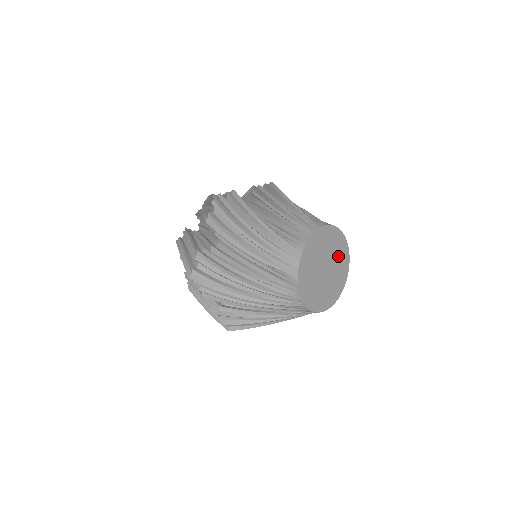
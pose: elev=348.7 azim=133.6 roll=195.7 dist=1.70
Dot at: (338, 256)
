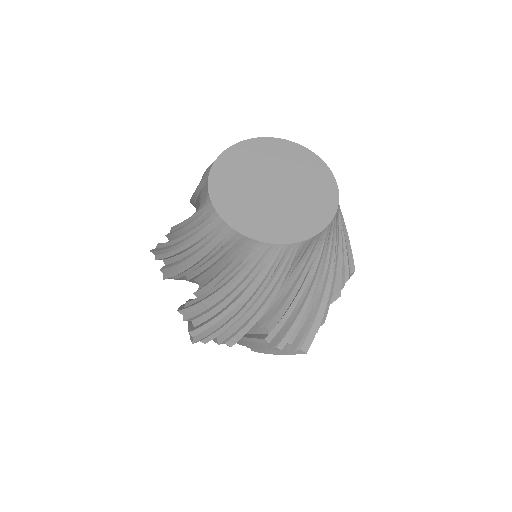
Dot at: (308, 183)
